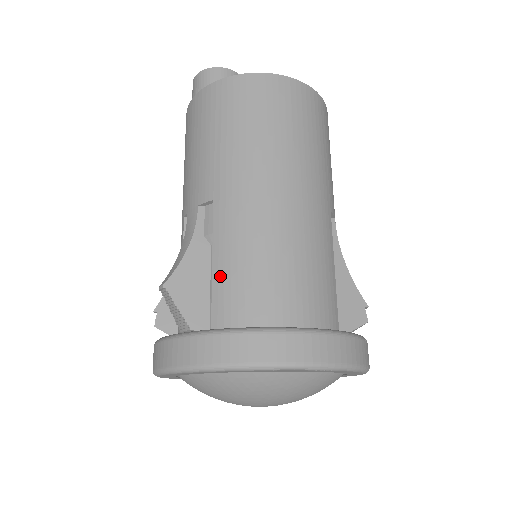
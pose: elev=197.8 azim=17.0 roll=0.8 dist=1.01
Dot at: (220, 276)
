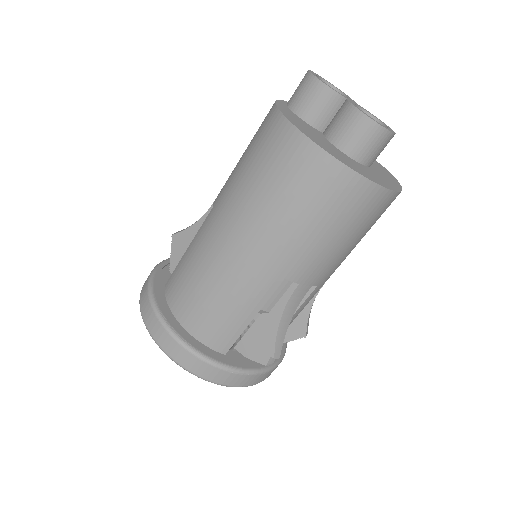
Dot at: (183, 259)
